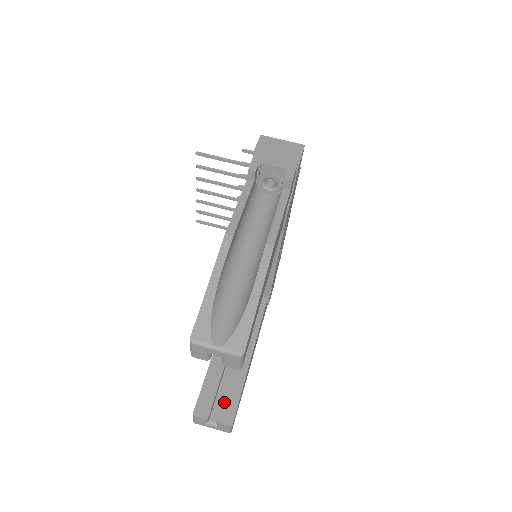
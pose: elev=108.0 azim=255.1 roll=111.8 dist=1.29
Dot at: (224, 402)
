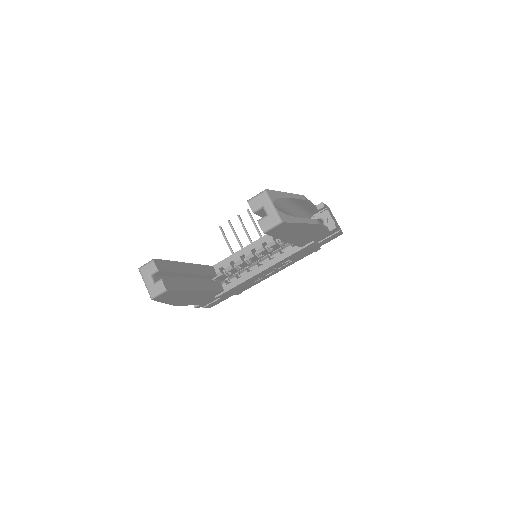
Dot at: (172, 279)
